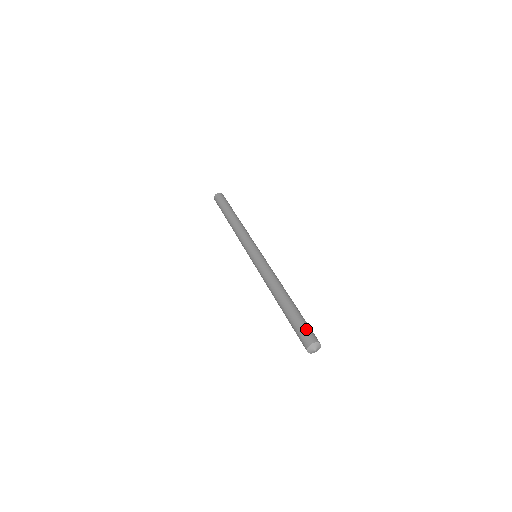
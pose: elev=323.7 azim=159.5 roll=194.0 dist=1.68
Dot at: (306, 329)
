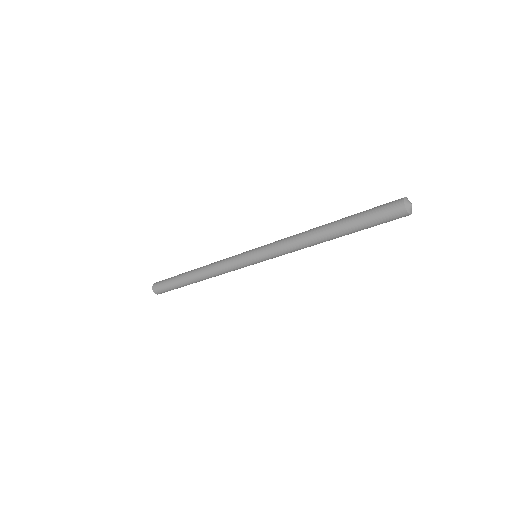
Dot at: occluded
